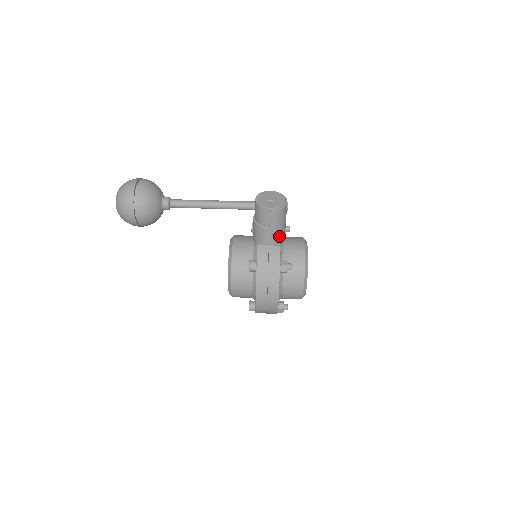
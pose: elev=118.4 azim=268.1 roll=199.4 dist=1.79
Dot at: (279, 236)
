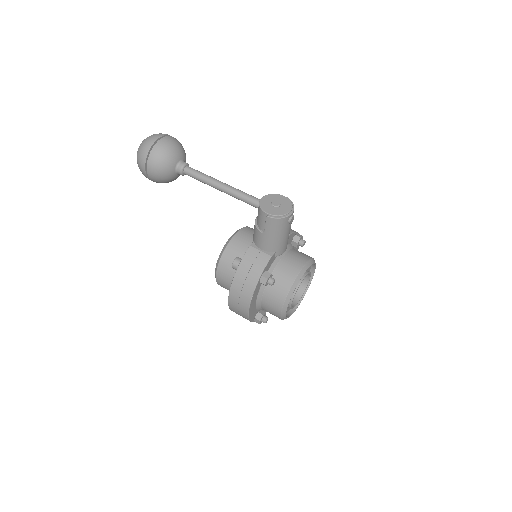
Dot at: (274, 246)
